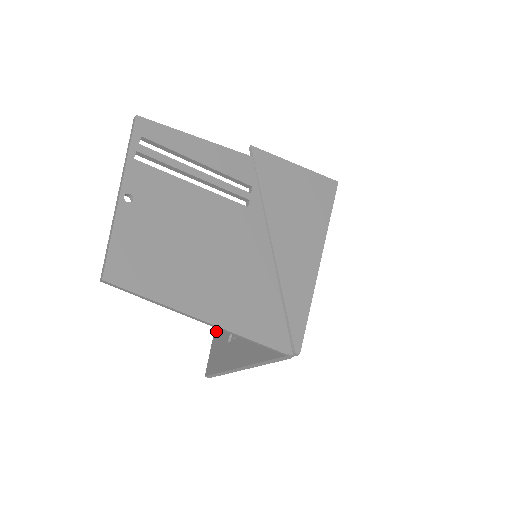
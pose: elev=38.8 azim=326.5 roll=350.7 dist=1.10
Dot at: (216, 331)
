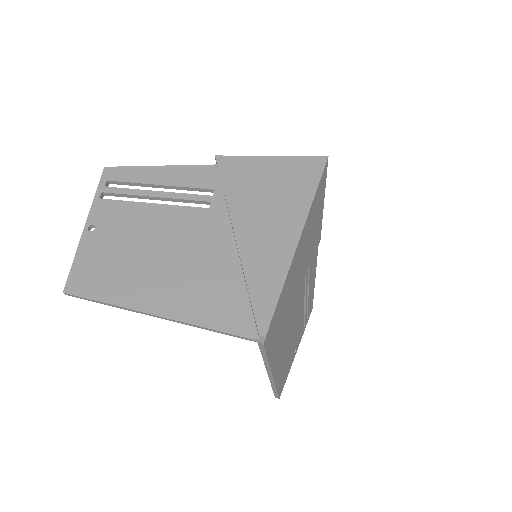
Dot at: occluded
